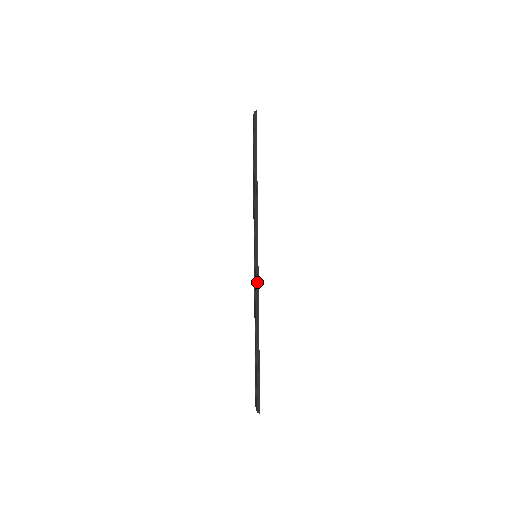
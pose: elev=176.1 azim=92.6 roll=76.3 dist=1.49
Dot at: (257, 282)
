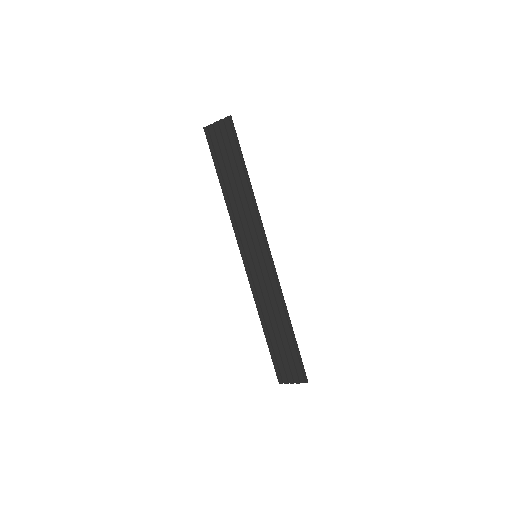
Dot at: (276, 278)
